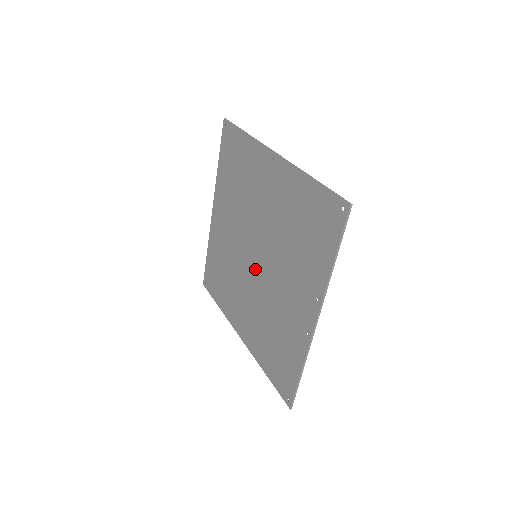
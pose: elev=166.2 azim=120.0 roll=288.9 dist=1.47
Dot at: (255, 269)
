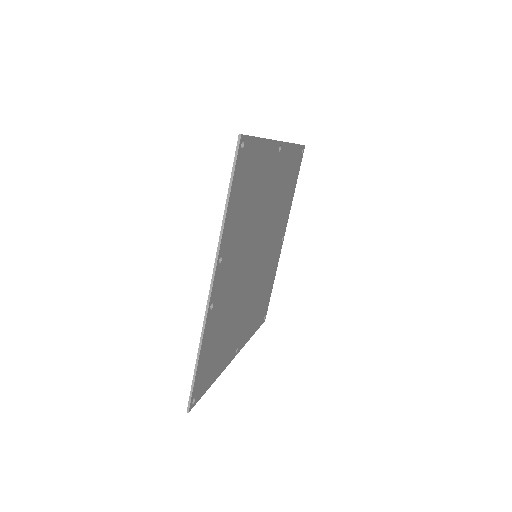
Dot at: (251, 269)
